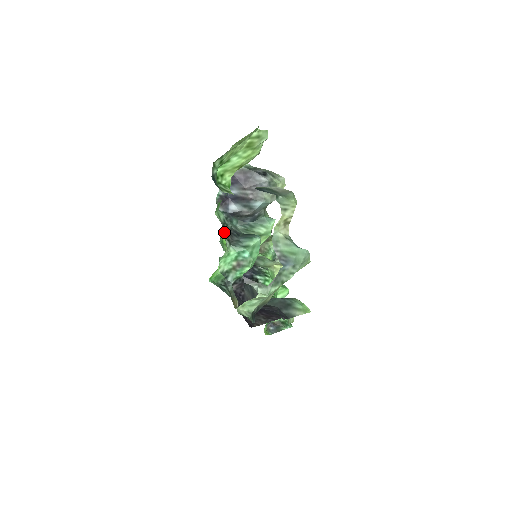
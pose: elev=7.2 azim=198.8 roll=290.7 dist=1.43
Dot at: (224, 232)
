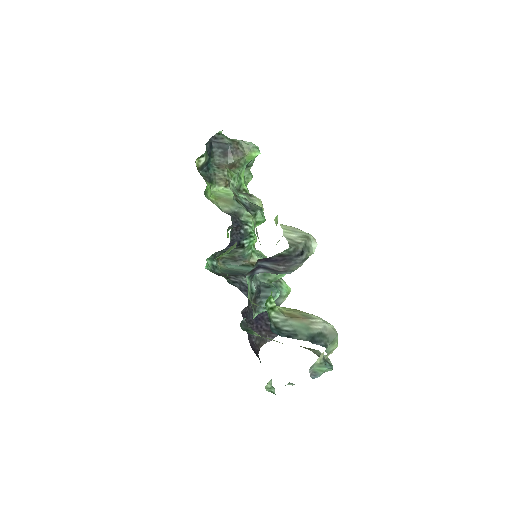
Dot at: (252, 306)
